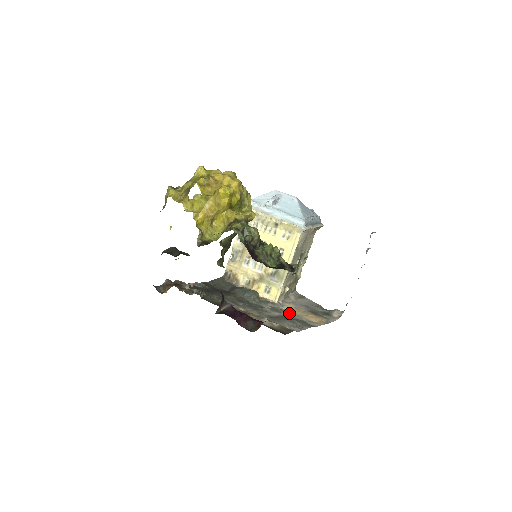
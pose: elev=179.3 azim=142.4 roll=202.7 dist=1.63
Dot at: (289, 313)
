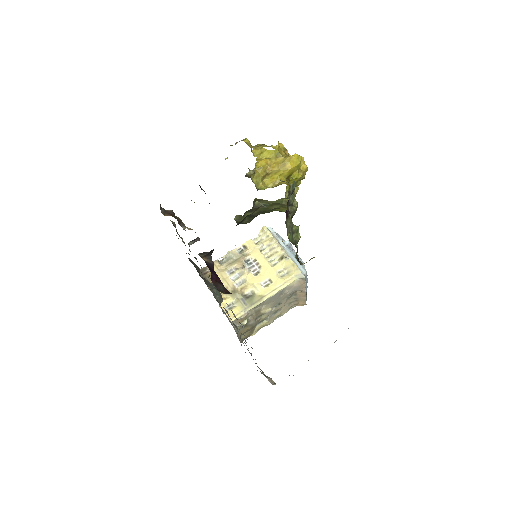
Dot at: occluded
